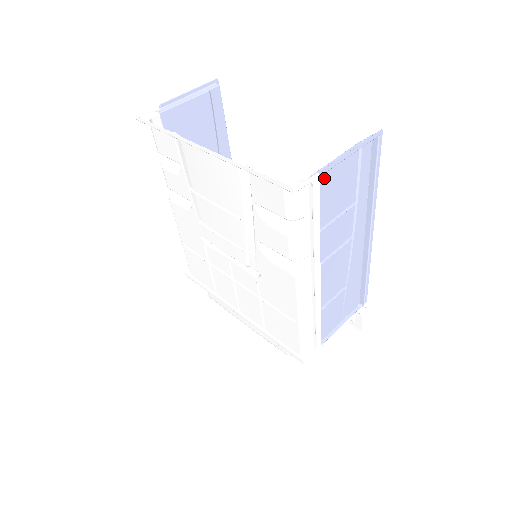
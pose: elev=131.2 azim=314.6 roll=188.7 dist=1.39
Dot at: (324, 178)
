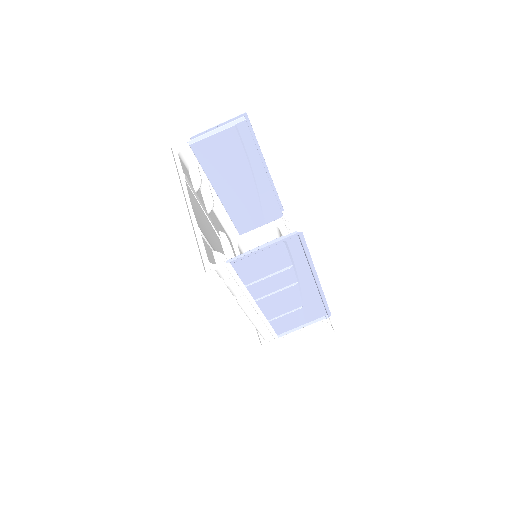
Dot at: (245, 259)
